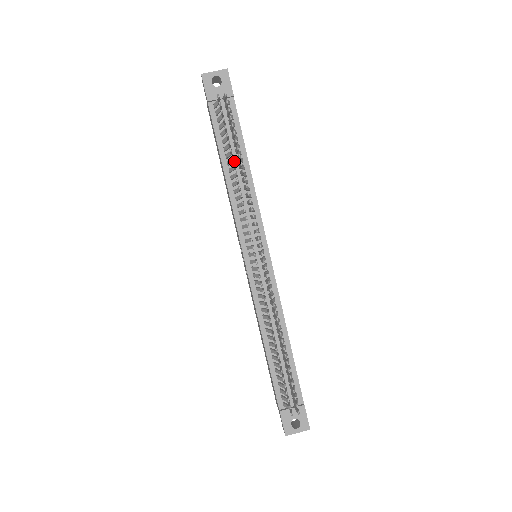
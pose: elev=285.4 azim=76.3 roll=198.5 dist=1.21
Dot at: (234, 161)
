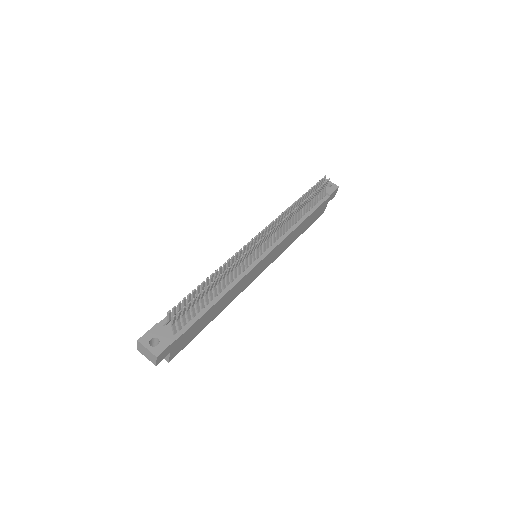
Dot at: occluded
